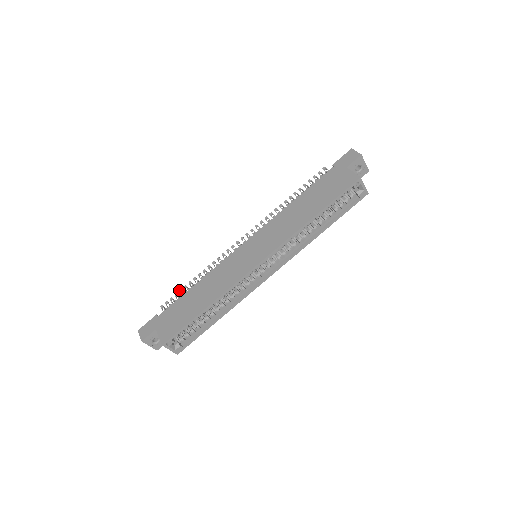
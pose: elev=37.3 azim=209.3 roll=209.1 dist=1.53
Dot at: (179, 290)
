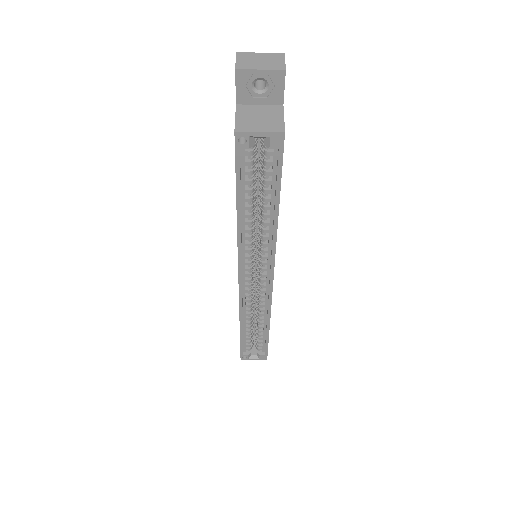
Dot at: occluded
